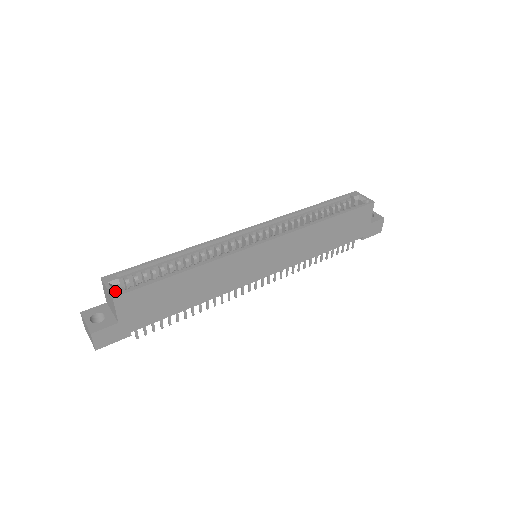
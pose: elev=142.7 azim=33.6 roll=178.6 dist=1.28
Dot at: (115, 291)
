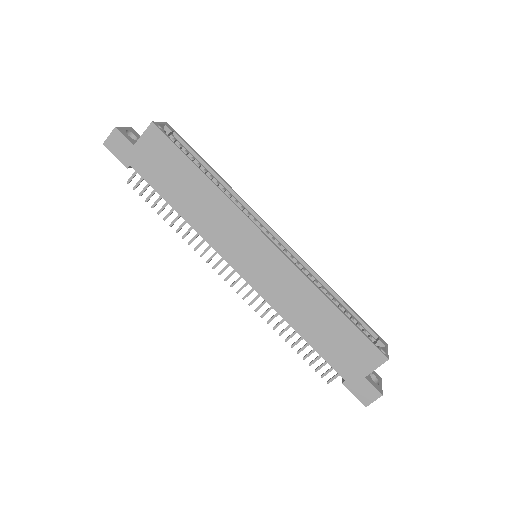
Dot at: (159, 125)
